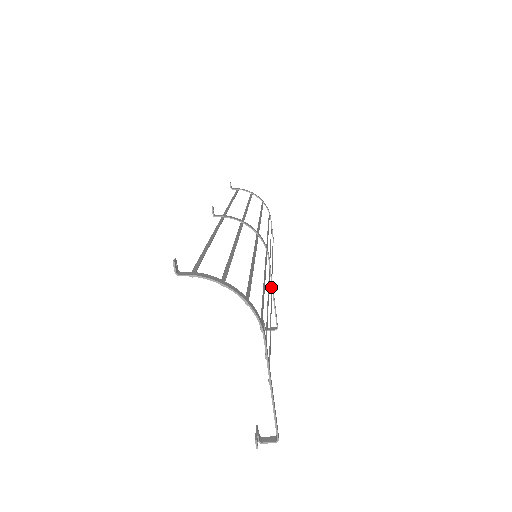
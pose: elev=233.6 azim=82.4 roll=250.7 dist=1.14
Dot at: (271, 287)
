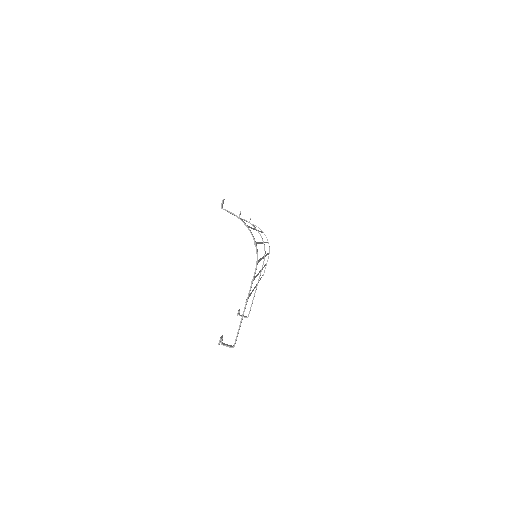
Dot at: (257, 283)
